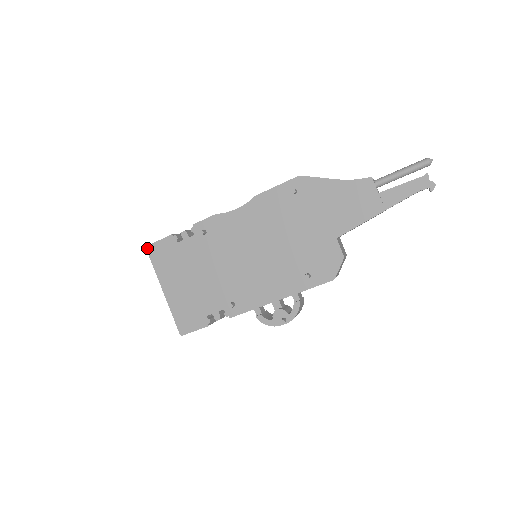
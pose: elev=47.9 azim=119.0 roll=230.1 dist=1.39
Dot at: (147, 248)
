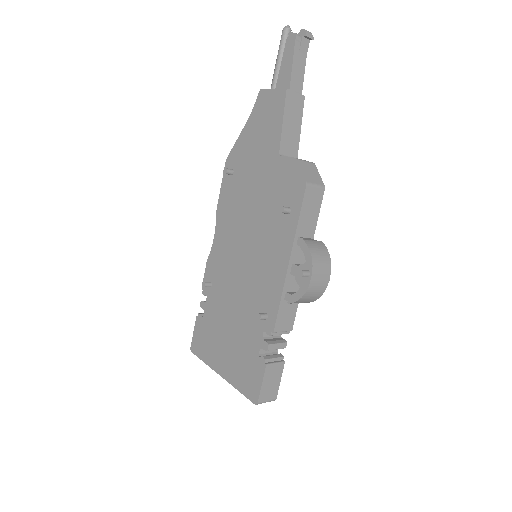
Dot at: (191, 350)
